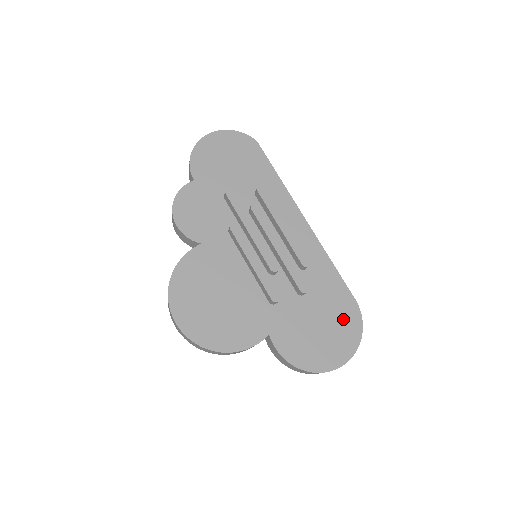
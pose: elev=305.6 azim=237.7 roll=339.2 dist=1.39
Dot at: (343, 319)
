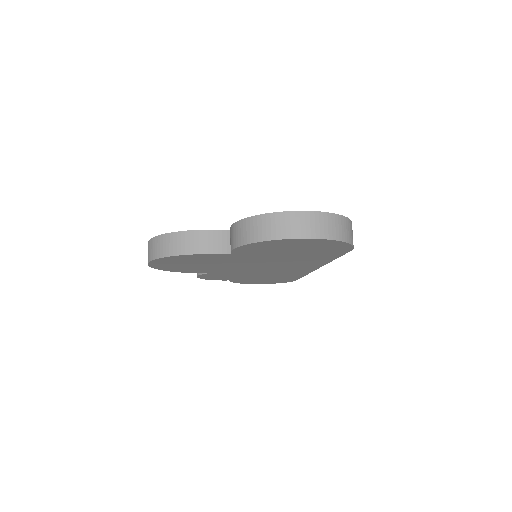
Dot at: occluded
